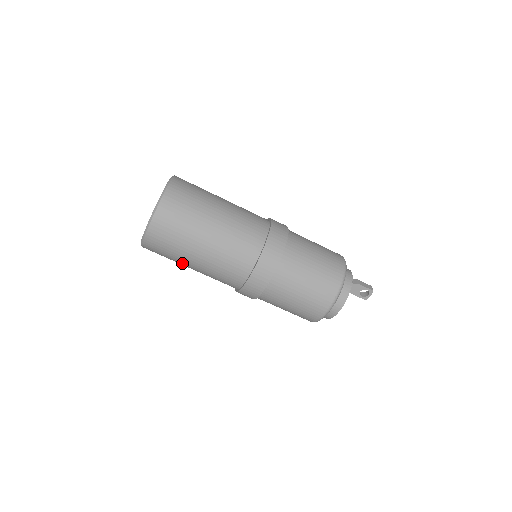
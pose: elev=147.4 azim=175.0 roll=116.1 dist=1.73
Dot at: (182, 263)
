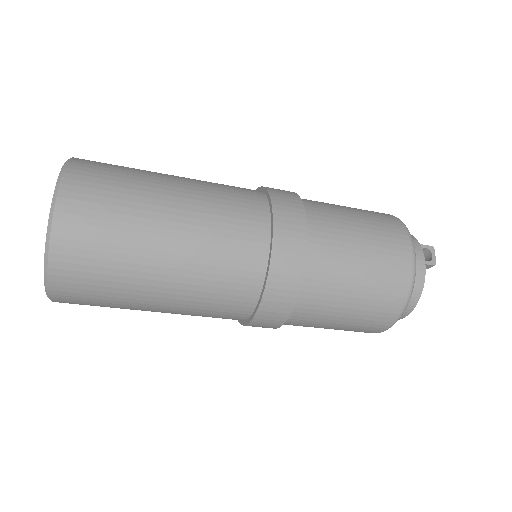
Dot at: (142, 263)
